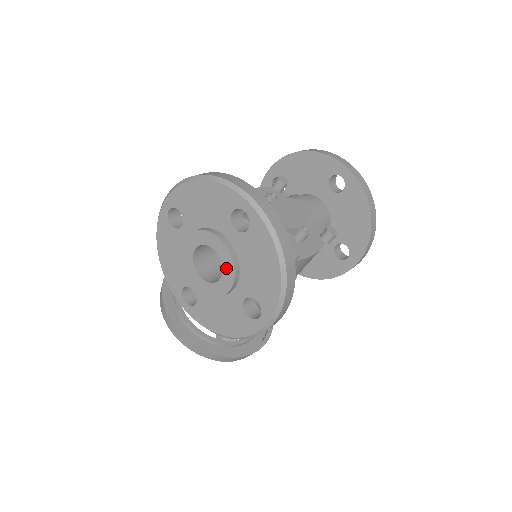
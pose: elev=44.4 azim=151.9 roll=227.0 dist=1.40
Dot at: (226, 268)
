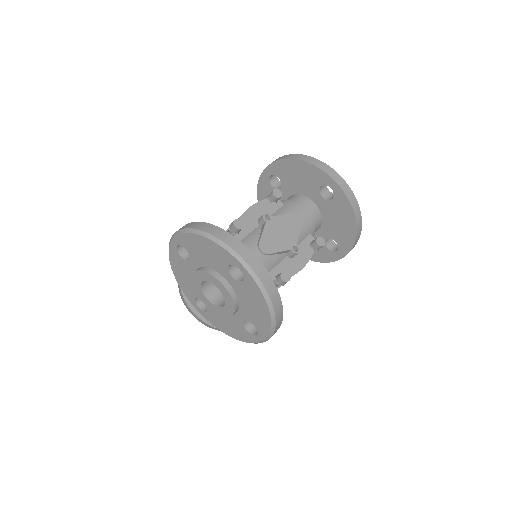
Dot at: (228, 302)
